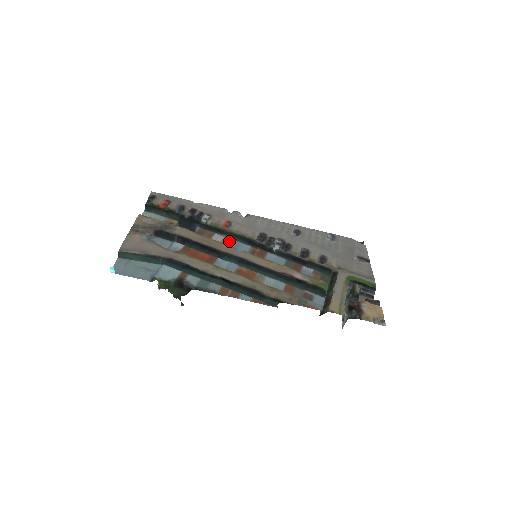
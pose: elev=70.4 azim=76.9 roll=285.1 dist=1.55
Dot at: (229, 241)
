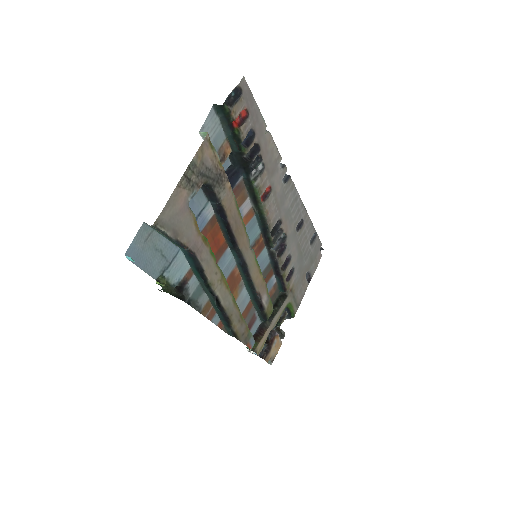
Dot at: (251, 216)
